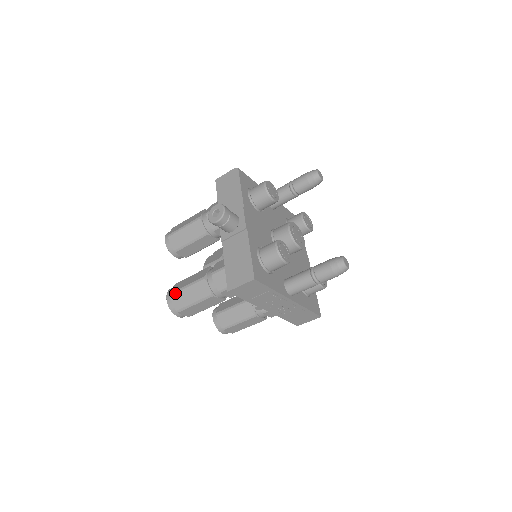
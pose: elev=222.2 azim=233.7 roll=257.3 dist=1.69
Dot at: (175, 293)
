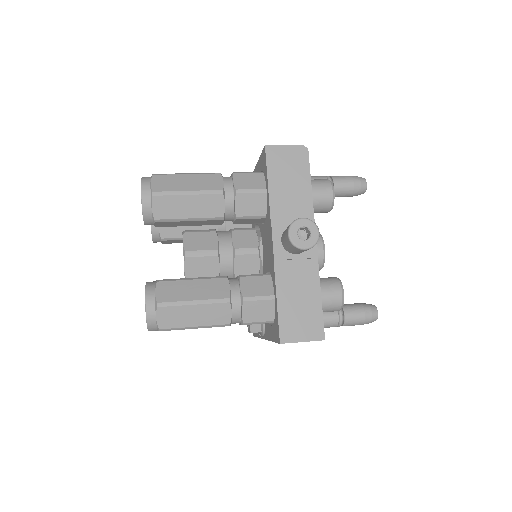
Dot at: (169, 306)
